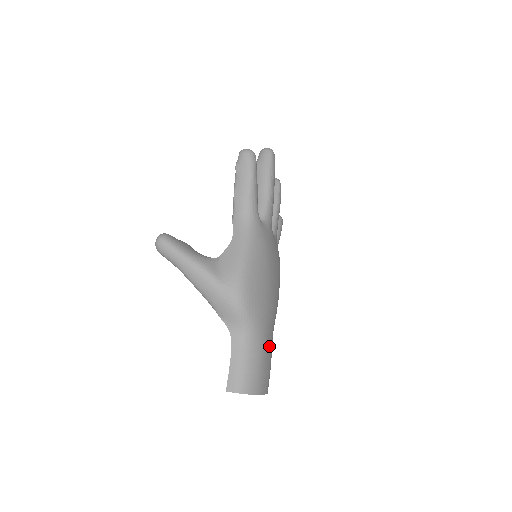
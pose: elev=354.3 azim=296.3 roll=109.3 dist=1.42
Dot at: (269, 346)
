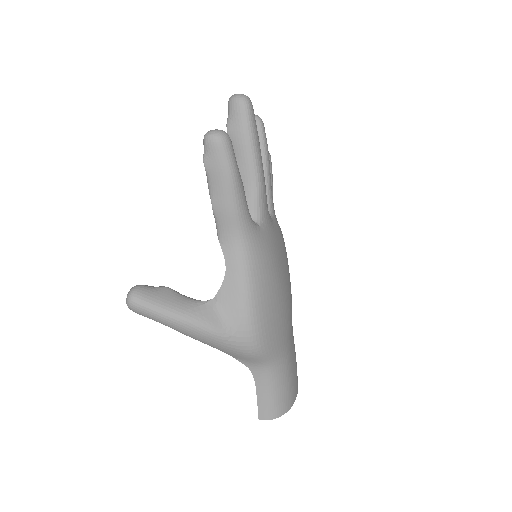
Dot at: (293, 352)
